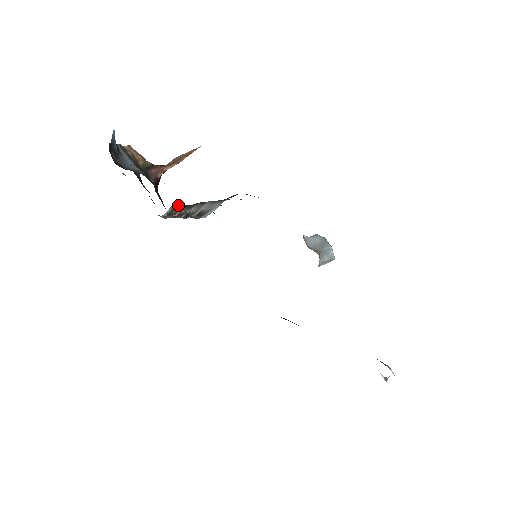
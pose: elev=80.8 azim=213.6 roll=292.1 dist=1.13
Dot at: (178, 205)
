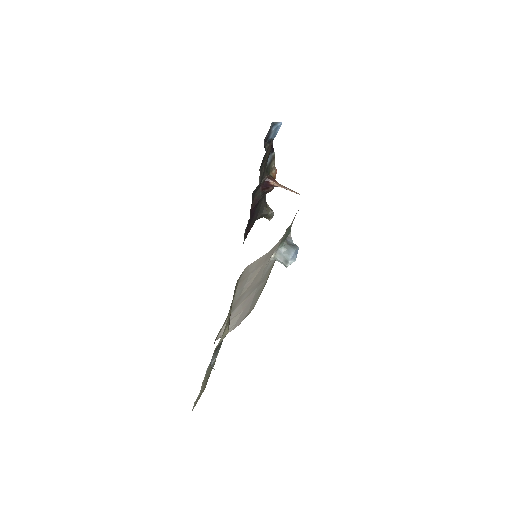
Dot at: occluded
